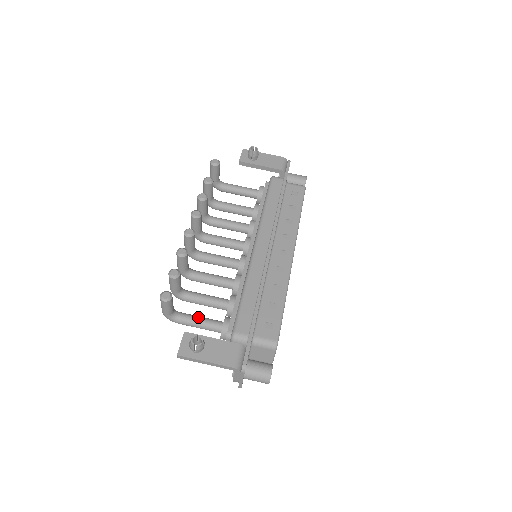
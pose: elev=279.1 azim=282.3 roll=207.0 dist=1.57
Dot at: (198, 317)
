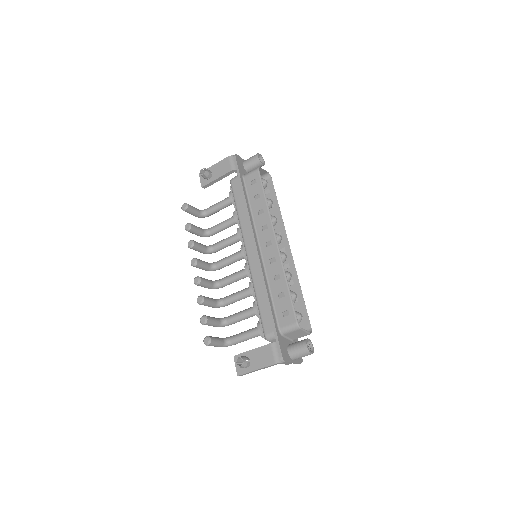
Dot at: (242, 334)
